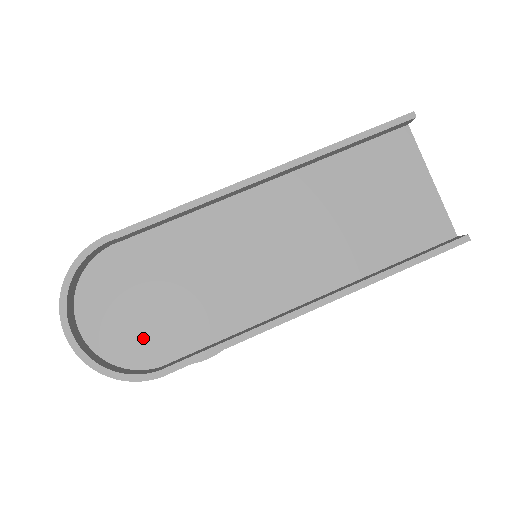
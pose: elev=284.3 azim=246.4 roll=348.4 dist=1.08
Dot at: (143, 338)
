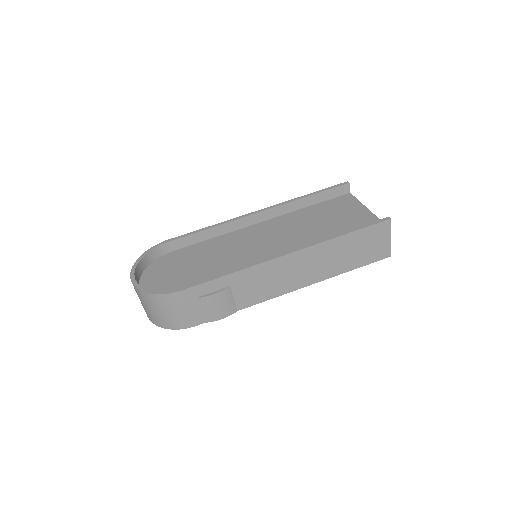
Dot at: (175, 287)
